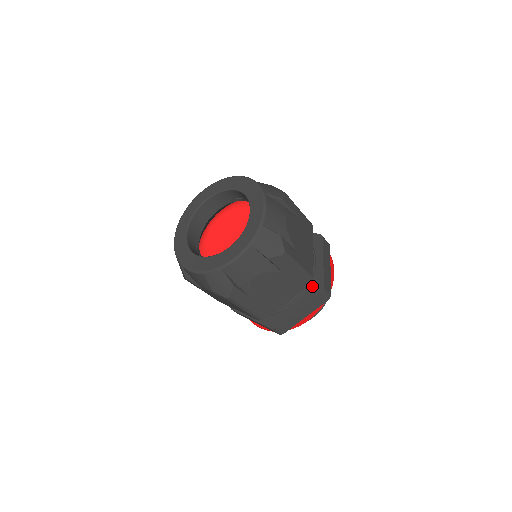
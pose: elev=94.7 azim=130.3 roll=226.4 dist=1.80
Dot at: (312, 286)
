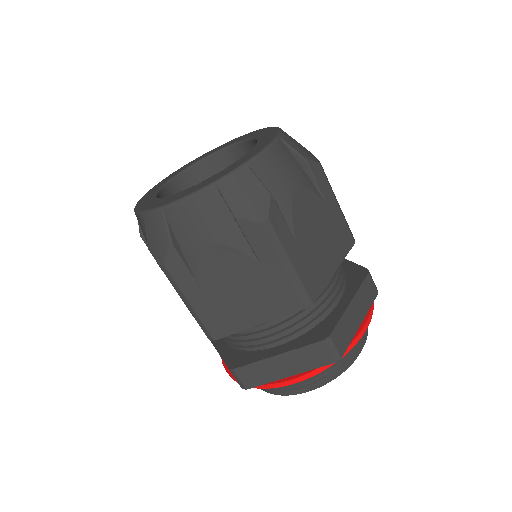
Dot at: (316, 328)
